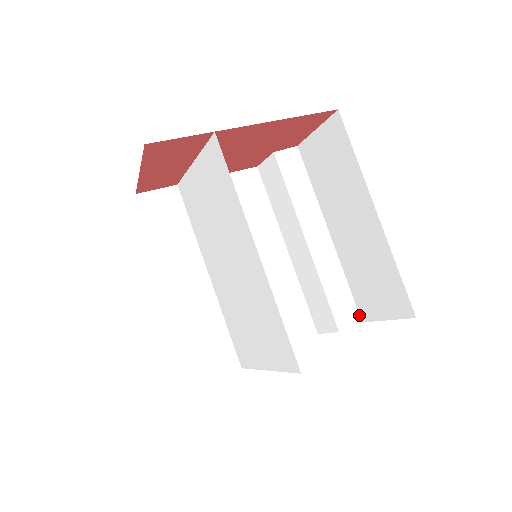
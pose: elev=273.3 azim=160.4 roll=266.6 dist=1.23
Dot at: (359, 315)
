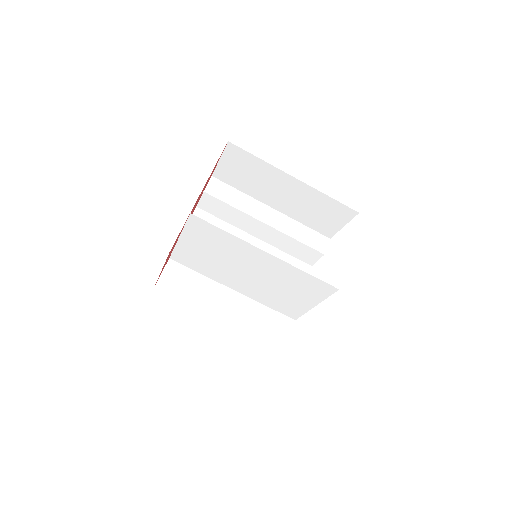
Dot at: (325, 236)
